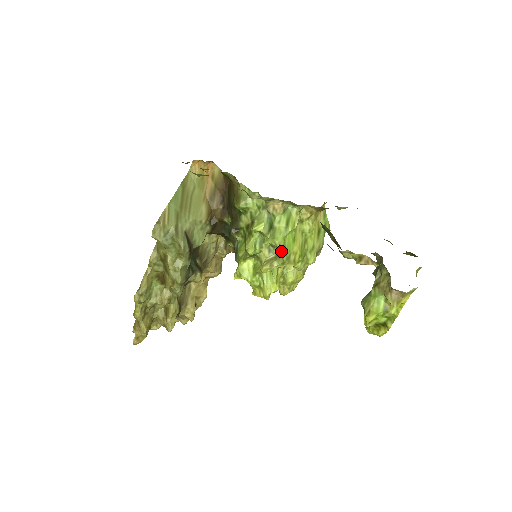
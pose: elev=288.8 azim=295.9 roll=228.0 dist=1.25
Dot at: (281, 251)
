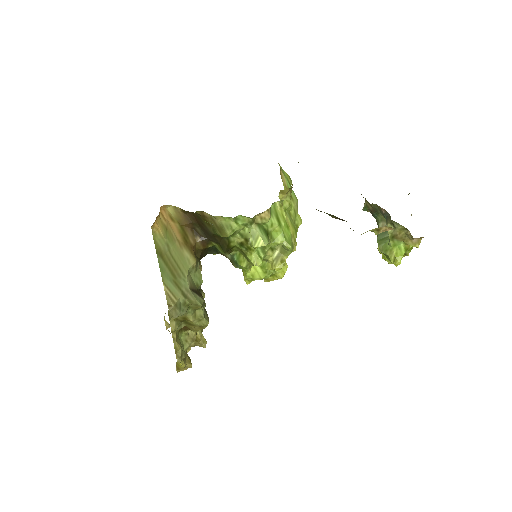
Dot at: (288, 248)
